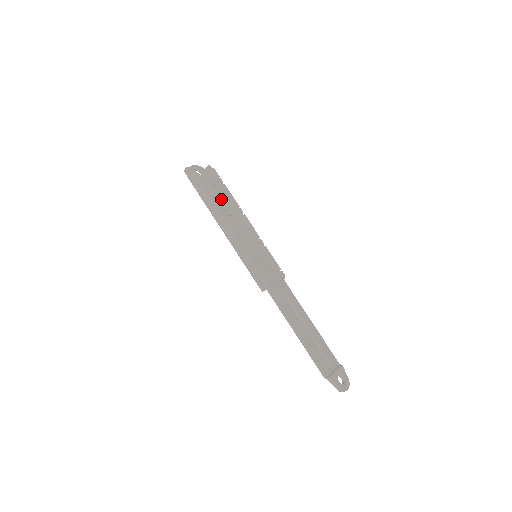
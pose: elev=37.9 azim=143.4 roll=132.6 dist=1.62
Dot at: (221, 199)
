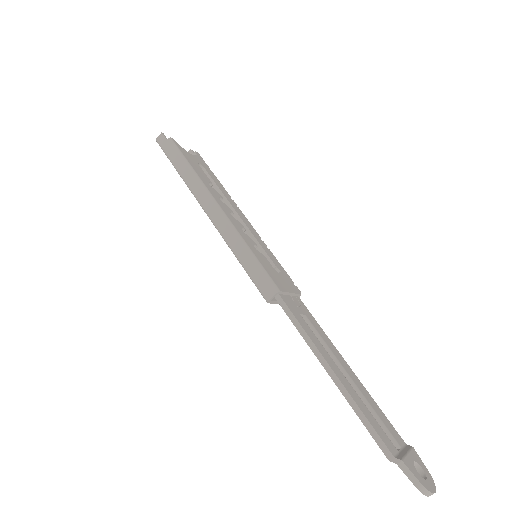
Dot at: (207, 178)
